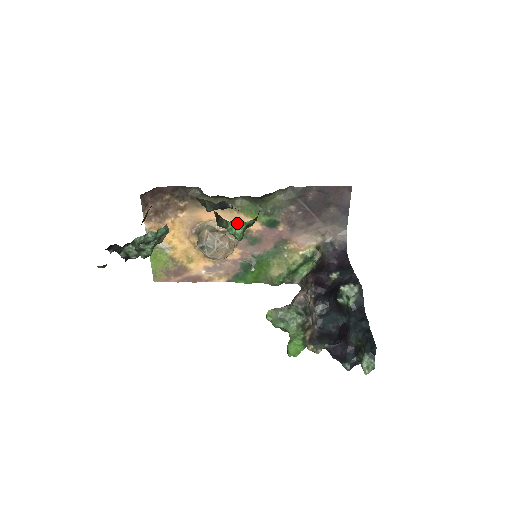
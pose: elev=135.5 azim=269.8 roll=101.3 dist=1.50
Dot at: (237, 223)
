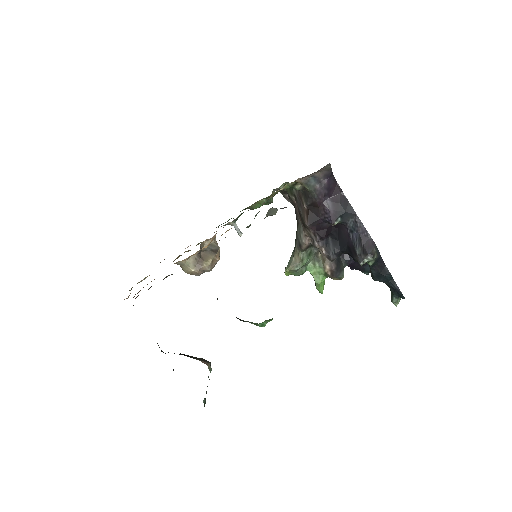
Dot at: (266, 320)
